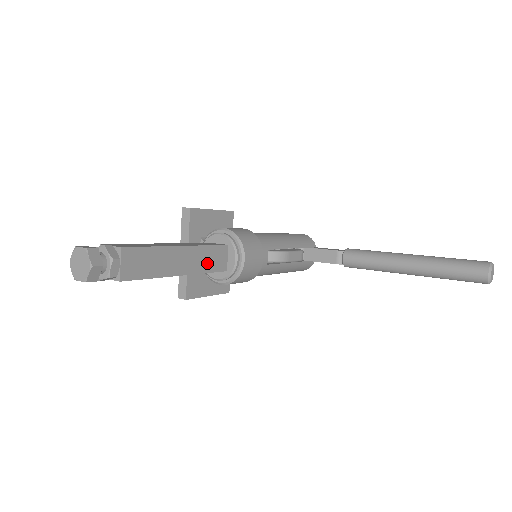
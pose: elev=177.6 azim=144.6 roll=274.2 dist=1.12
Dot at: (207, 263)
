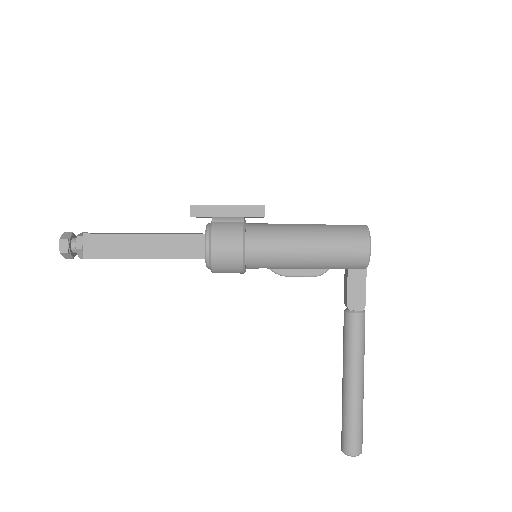
Dot at: occluded
